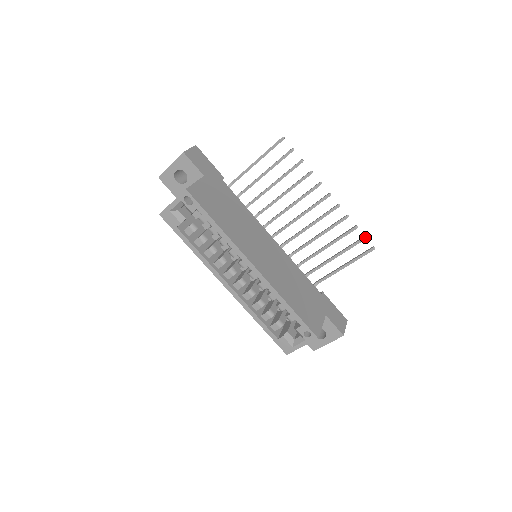
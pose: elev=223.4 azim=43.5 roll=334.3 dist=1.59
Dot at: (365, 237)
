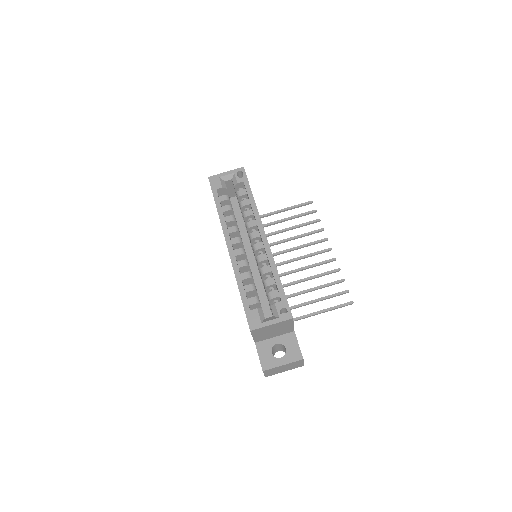
Dot at: (348, 290)
